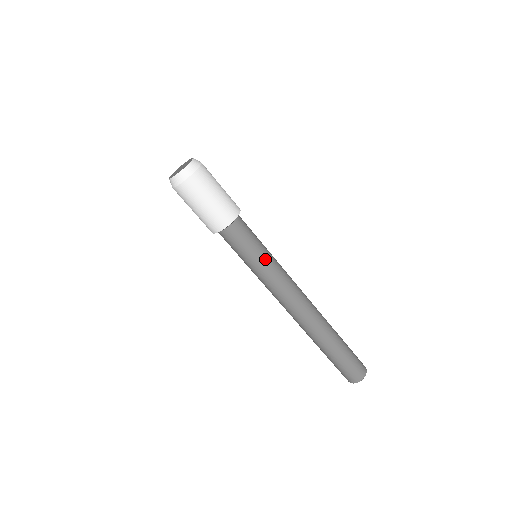
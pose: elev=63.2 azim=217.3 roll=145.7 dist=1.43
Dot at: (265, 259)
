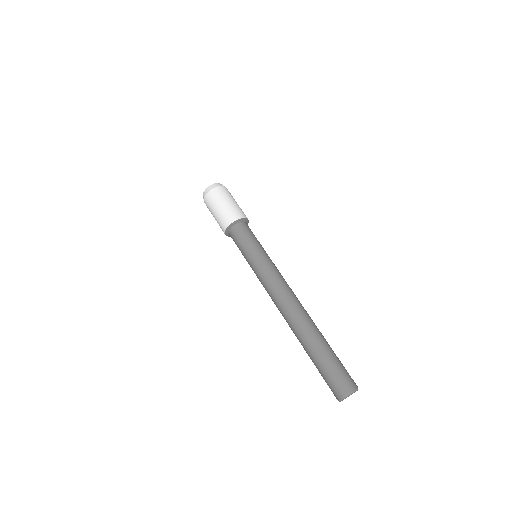
Dot at: (261, 252)
